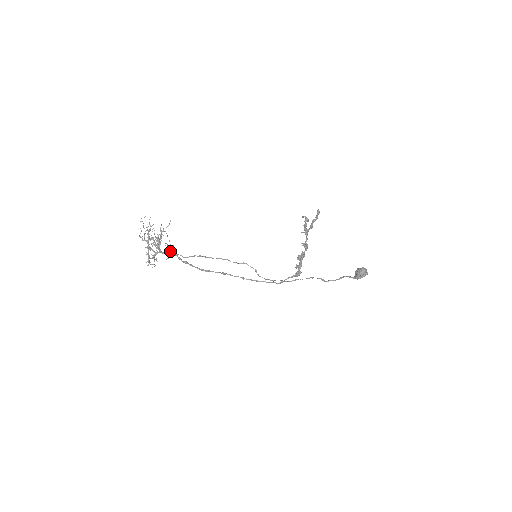
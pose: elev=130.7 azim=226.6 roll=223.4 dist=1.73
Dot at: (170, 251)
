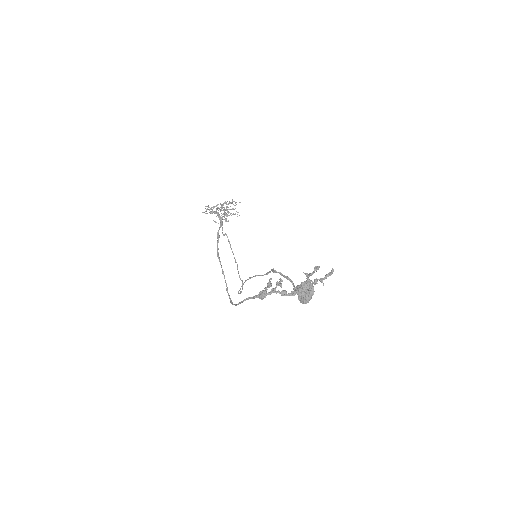
Dot at: occluded
